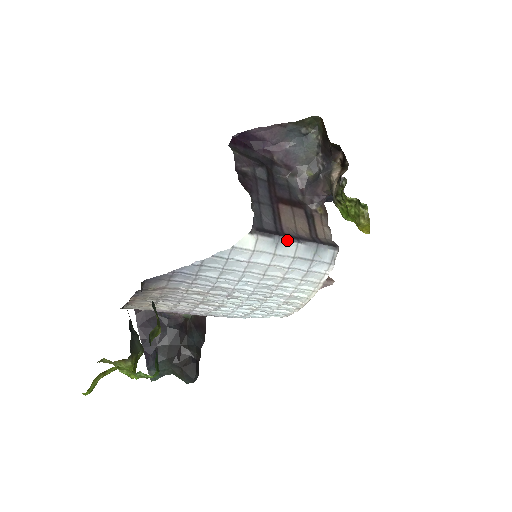
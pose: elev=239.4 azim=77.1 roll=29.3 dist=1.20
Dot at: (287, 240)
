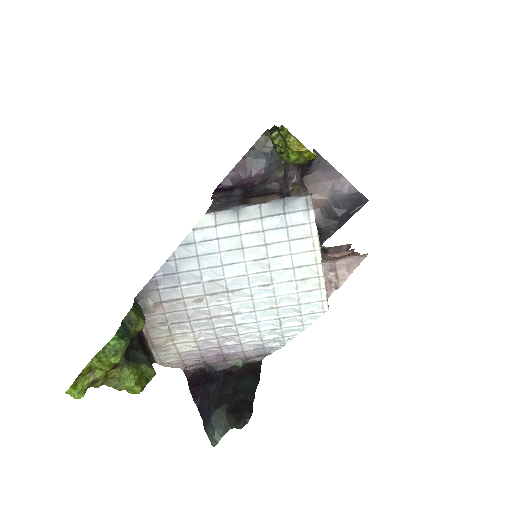
Dot at: (247, 206)
